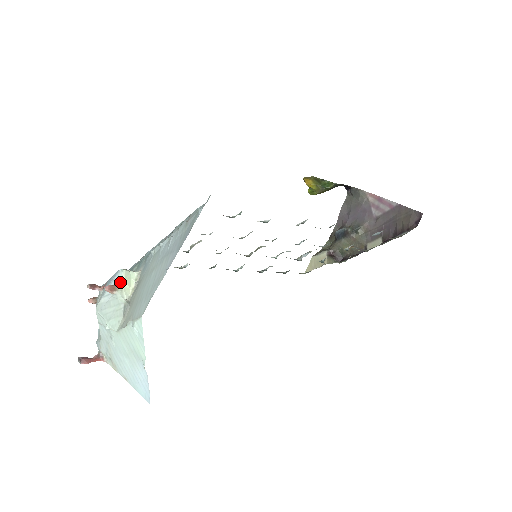
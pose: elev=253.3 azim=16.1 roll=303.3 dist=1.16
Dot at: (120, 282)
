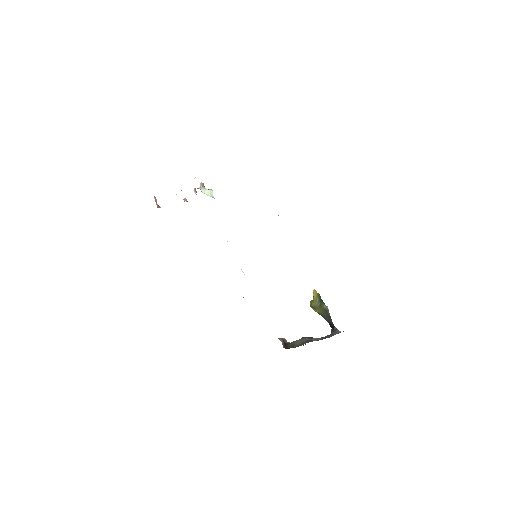
Dot at: (207, 189)
